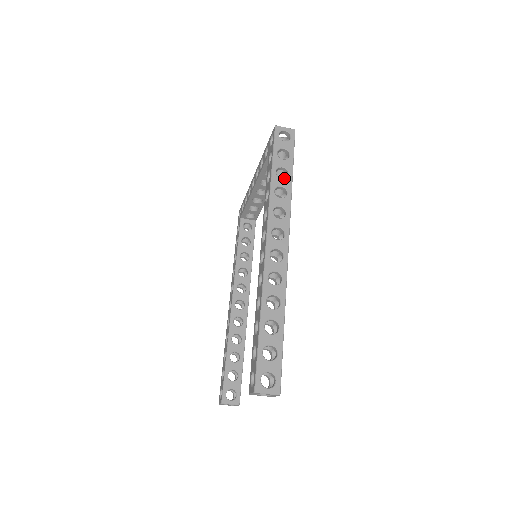
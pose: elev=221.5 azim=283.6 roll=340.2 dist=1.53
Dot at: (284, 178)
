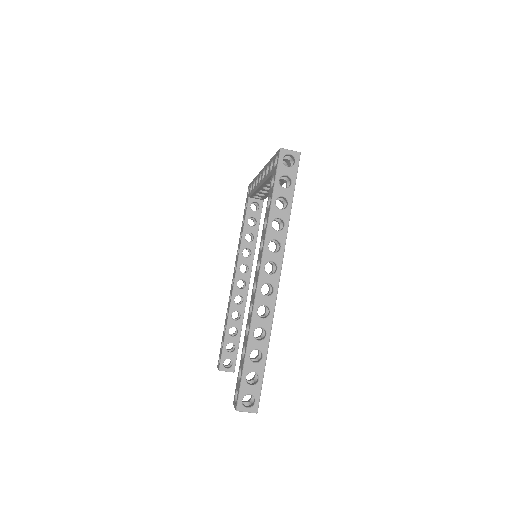
Dot at: (283, 209)
